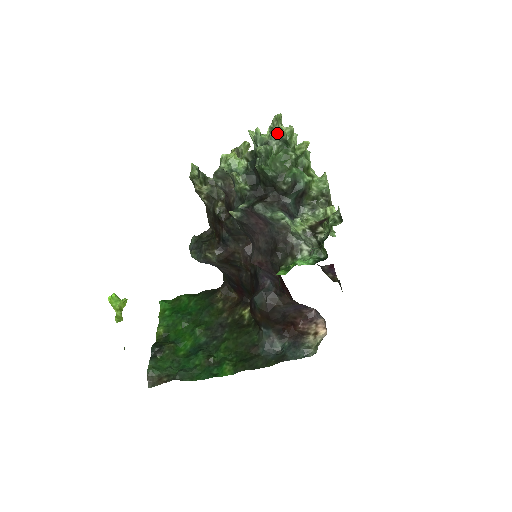
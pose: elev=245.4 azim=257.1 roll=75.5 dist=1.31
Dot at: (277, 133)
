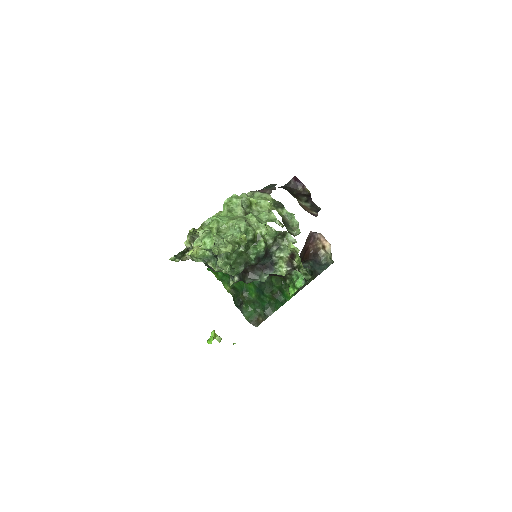
Dot at: occluded
